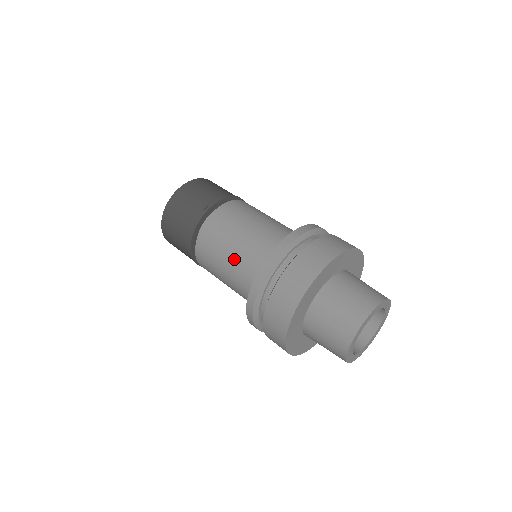
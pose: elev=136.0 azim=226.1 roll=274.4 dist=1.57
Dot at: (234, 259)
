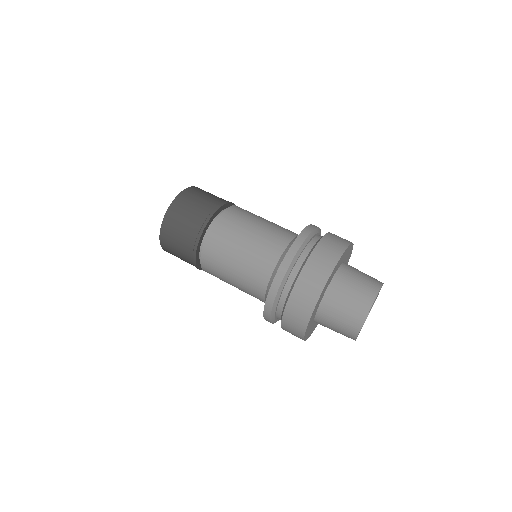
Dot at: (259, 237)
